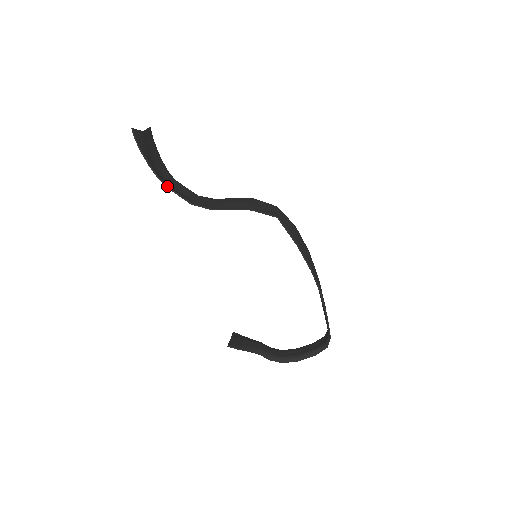
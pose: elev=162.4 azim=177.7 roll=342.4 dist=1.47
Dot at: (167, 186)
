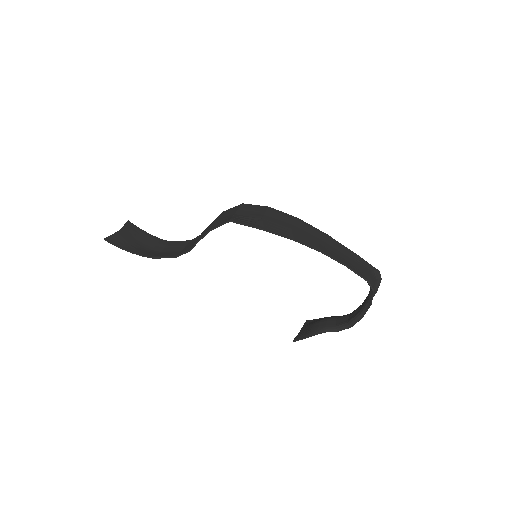
Dot at: (153, 257)
